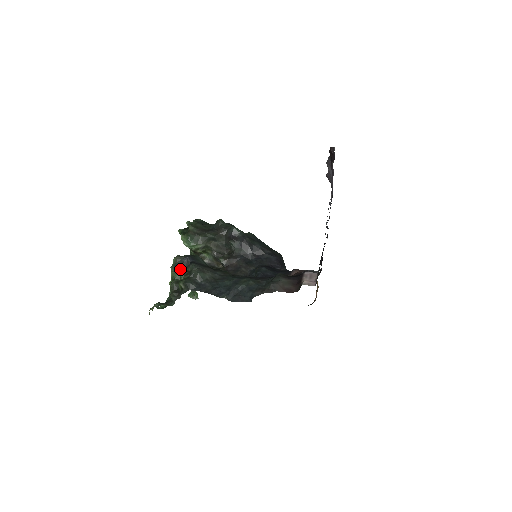
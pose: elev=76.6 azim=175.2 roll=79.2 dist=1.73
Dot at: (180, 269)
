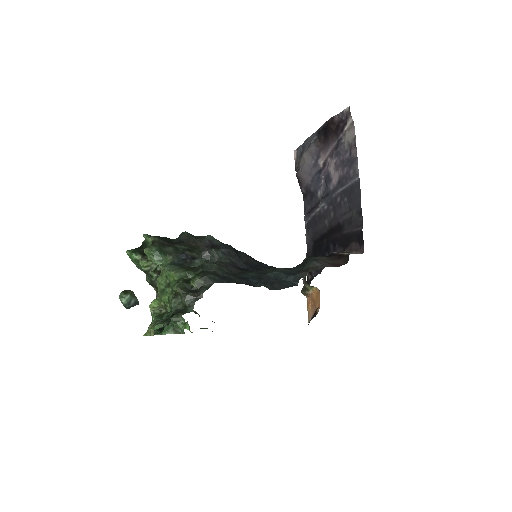
Dot at: (182, 267)
